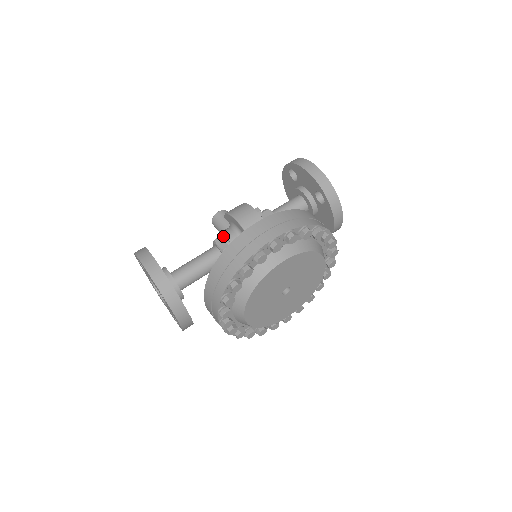
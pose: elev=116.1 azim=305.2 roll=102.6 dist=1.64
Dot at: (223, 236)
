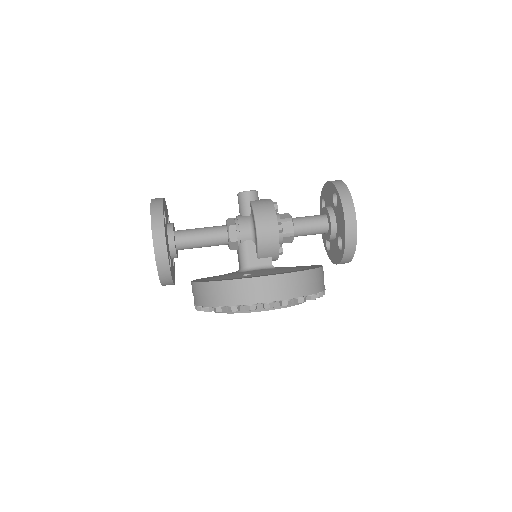
Dot at: (238, 228)
